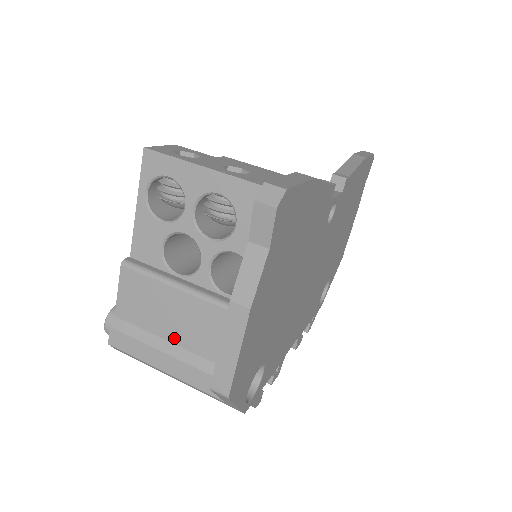
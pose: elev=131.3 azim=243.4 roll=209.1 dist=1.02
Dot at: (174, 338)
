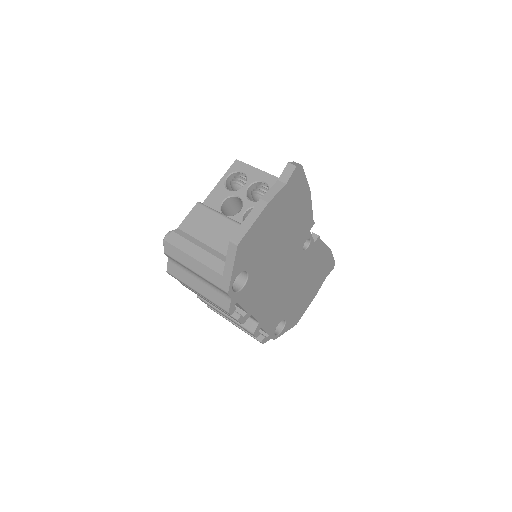
Dot at: (208, 242)
